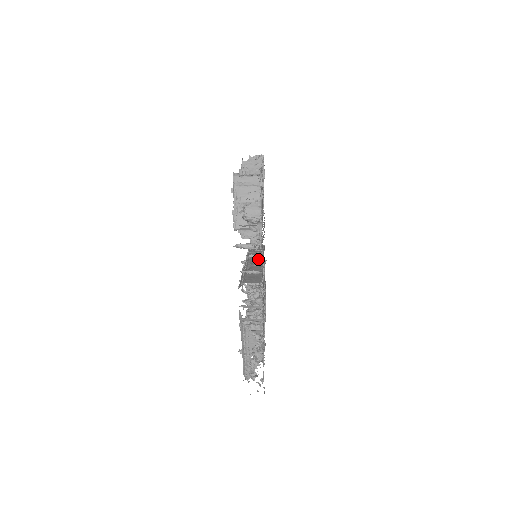
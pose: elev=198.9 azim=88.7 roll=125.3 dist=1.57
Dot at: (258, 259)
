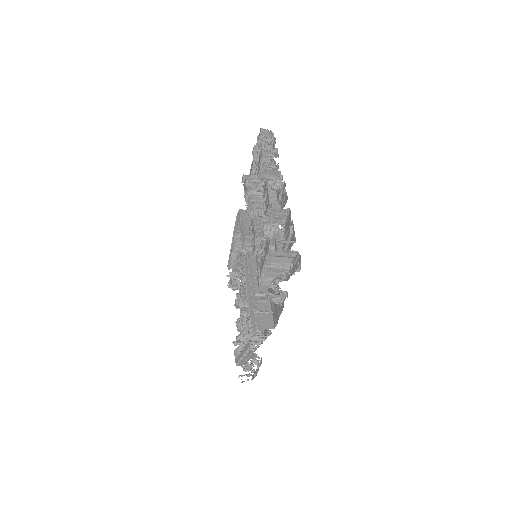
Dot at: occluded
